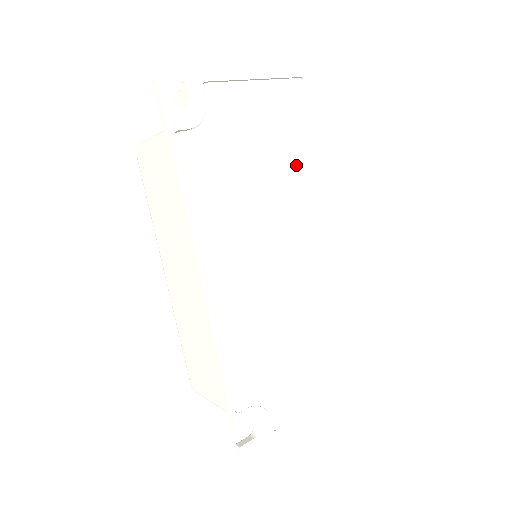
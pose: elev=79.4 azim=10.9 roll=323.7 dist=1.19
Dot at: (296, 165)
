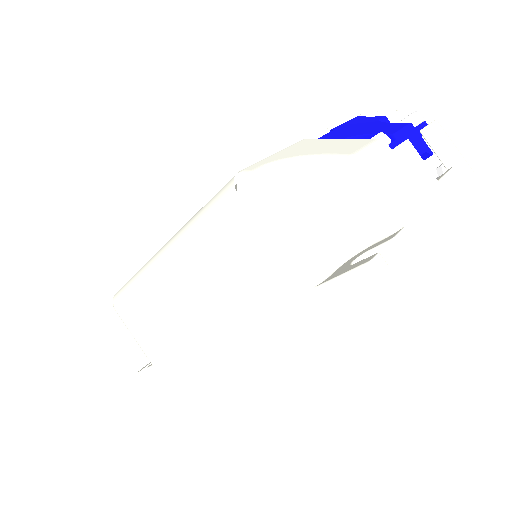
Dot at: occluded
